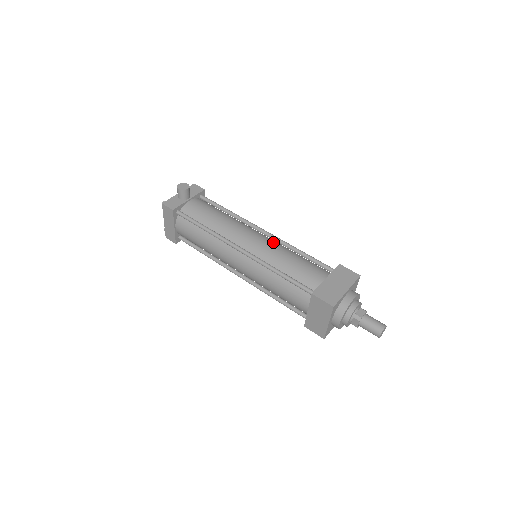
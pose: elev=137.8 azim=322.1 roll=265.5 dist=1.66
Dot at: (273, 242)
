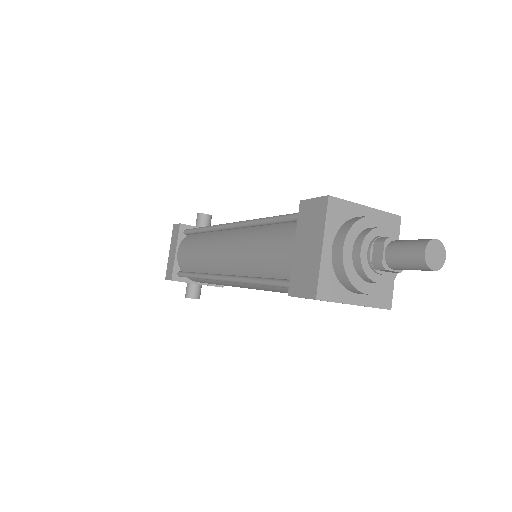
Dot at: occluded
